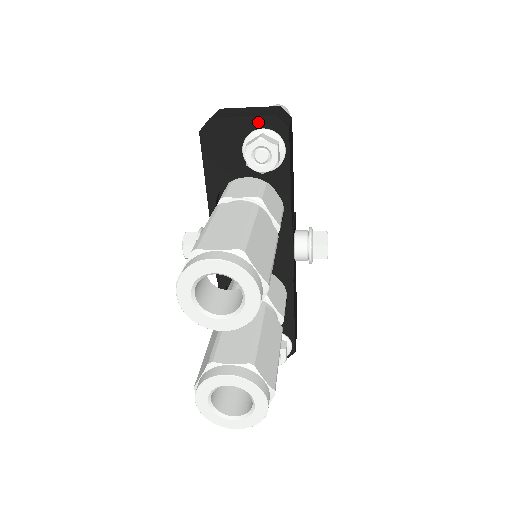
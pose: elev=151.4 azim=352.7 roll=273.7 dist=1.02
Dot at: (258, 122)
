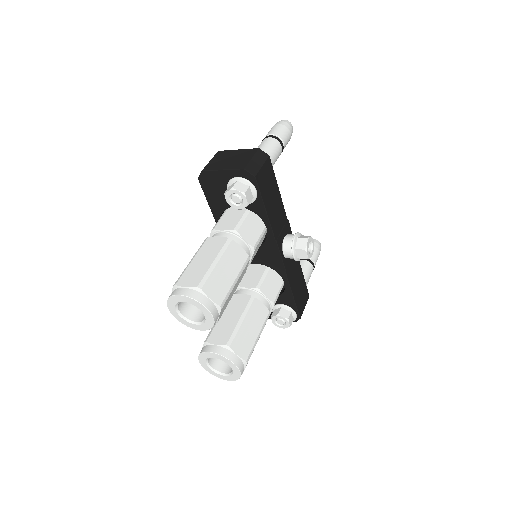
Dot at: (233, 173)
